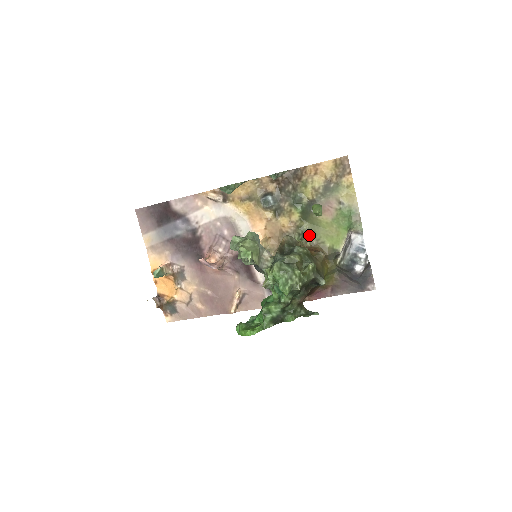
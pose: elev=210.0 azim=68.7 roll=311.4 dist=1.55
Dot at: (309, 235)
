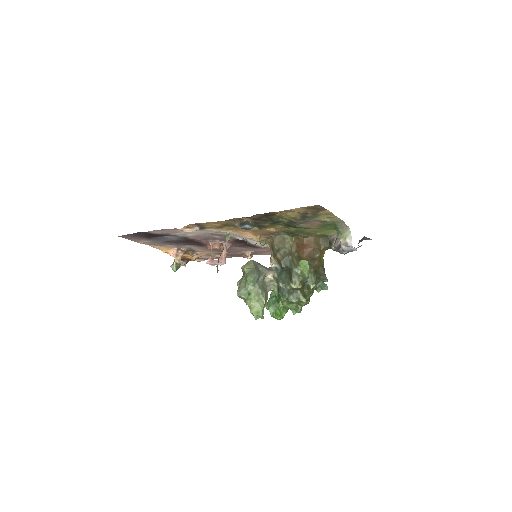
Dot at: (298, 233)
